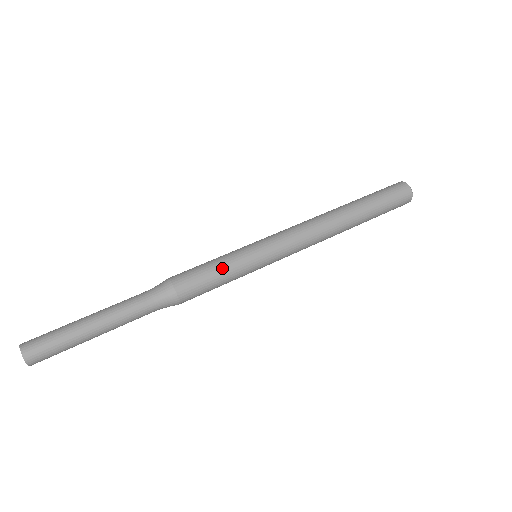
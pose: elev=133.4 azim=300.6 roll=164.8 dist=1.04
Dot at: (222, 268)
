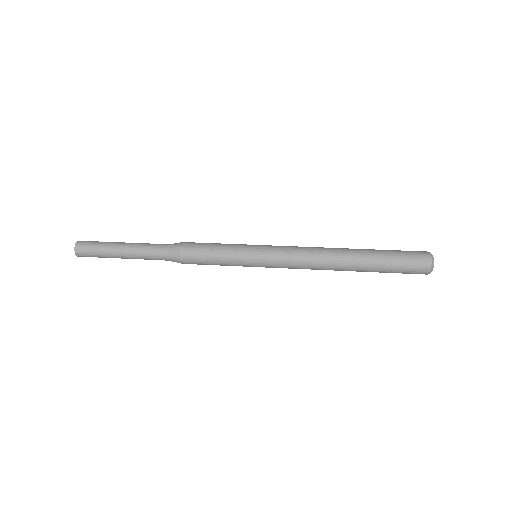
Dot at: (220, 254)
